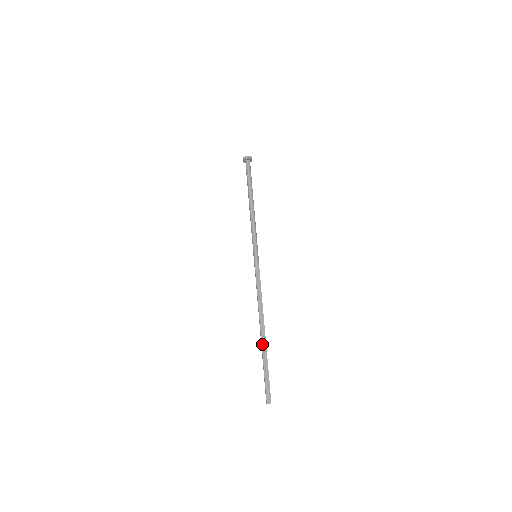
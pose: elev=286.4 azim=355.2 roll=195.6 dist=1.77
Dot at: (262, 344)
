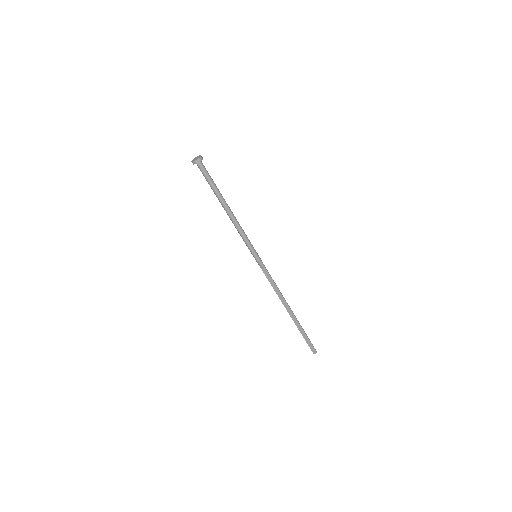
Dot at: (293, 320)
